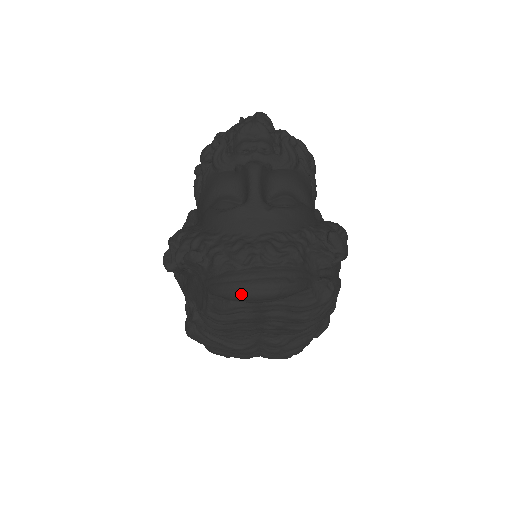
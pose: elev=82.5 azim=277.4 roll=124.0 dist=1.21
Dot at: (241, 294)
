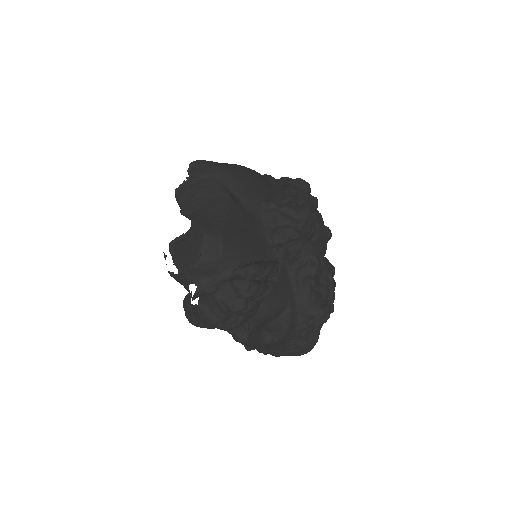
Dot at: occluded
